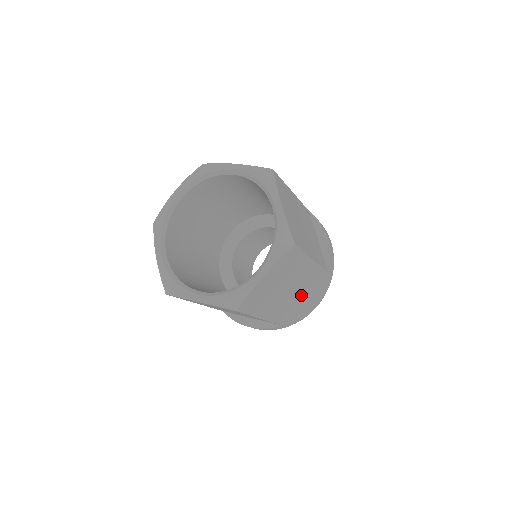
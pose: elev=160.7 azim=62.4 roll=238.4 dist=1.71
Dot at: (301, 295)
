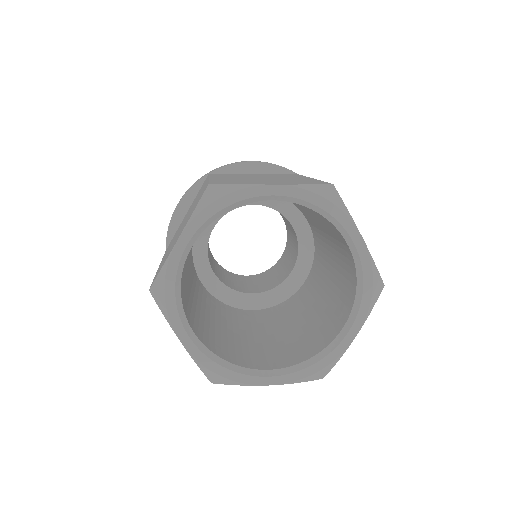
Dot at: occluded
